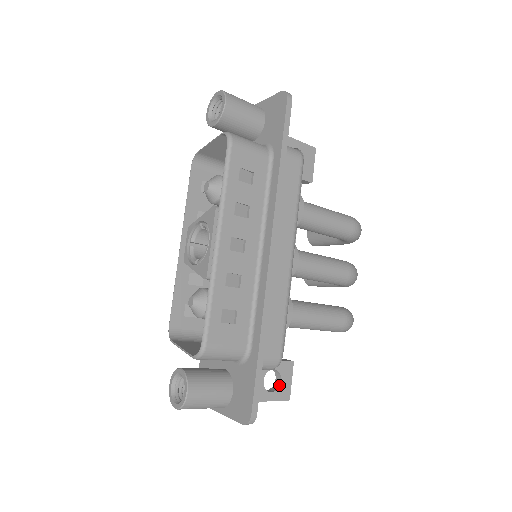
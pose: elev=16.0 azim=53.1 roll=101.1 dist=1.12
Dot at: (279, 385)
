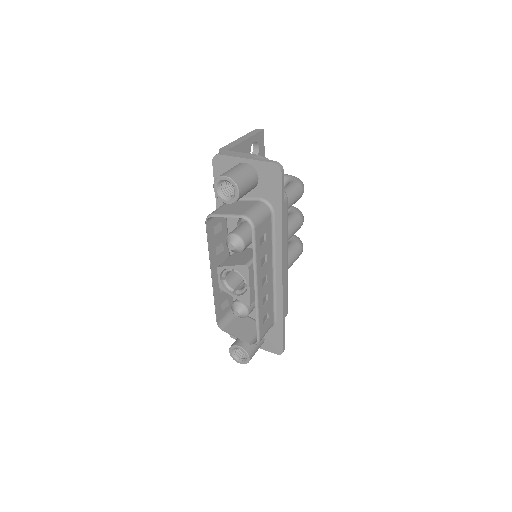
Dot at: occluded
